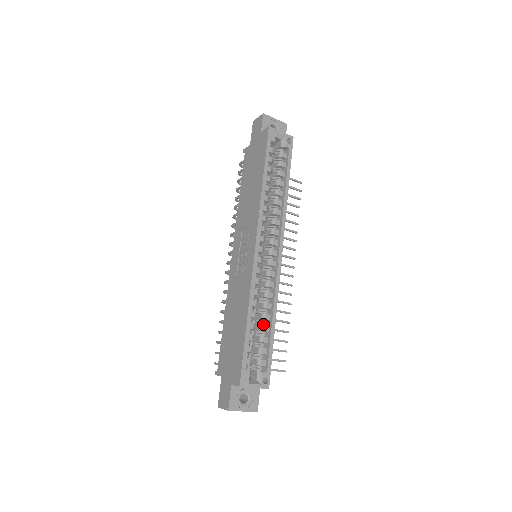
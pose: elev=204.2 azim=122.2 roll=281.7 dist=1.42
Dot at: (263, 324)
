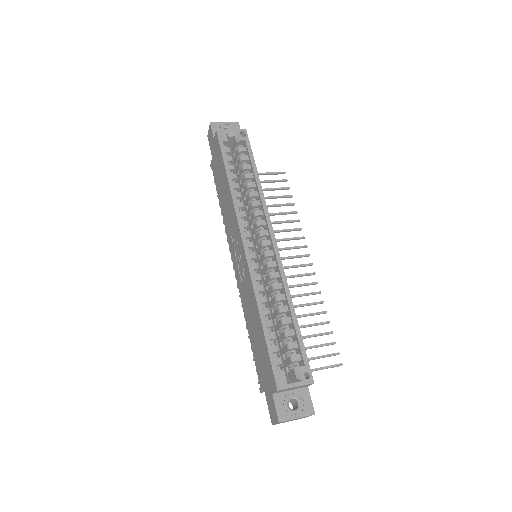
Dot at: (283, 318)
